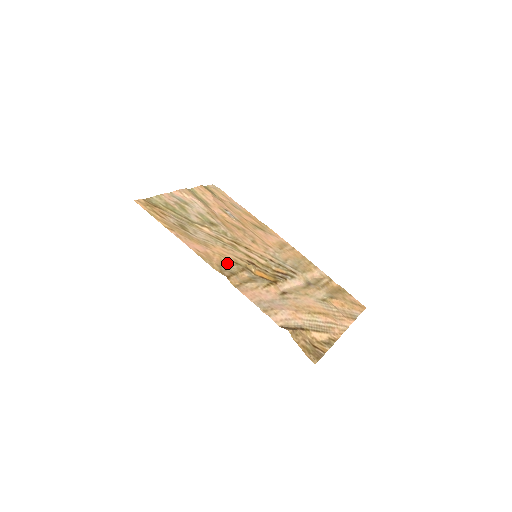
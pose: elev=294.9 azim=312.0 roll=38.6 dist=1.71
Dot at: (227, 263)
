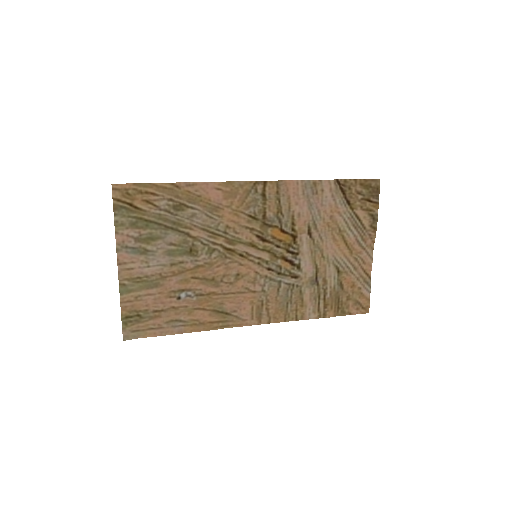
Dot at: (248, 206)
